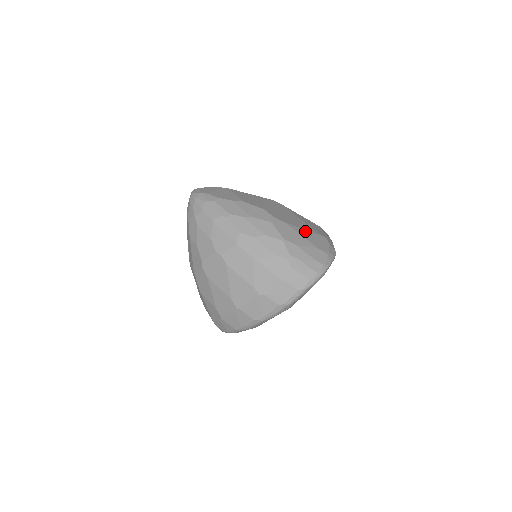
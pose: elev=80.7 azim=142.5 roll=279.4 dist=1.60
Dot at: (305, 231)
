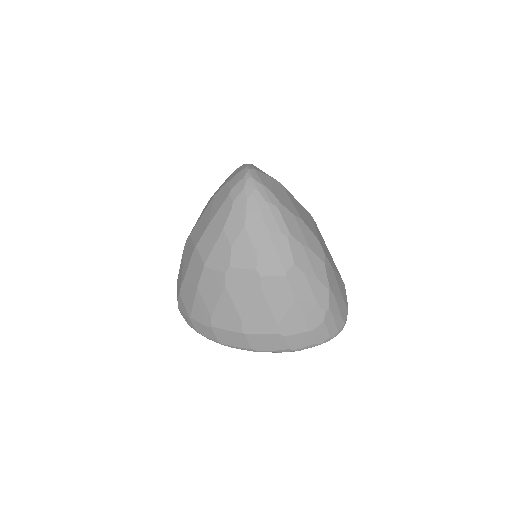
Dot at: (338, 276)
